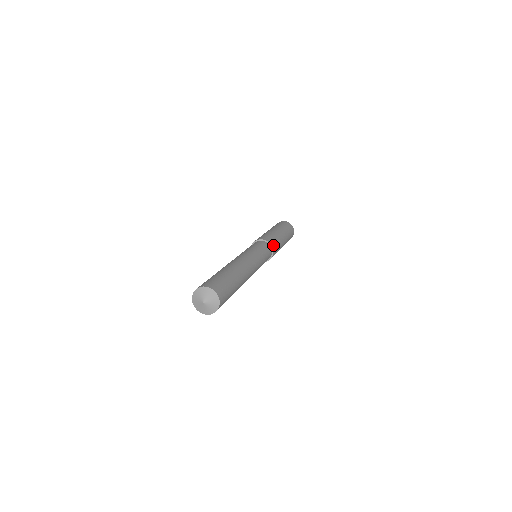
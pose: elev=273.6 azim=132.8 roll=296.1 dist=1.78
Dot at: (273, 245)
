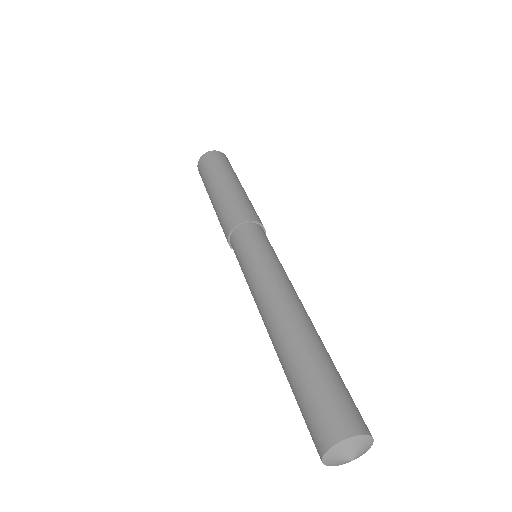
Dot at: occluded
